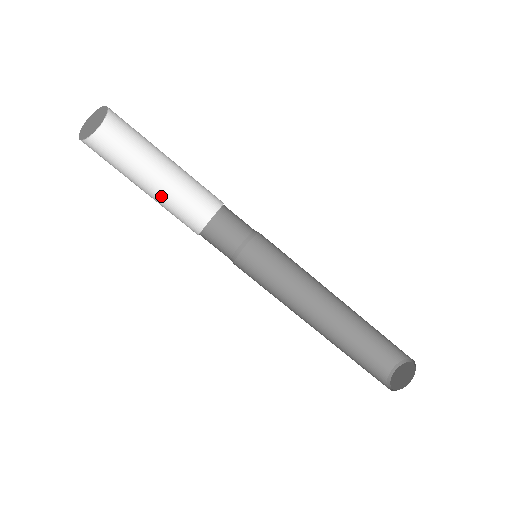
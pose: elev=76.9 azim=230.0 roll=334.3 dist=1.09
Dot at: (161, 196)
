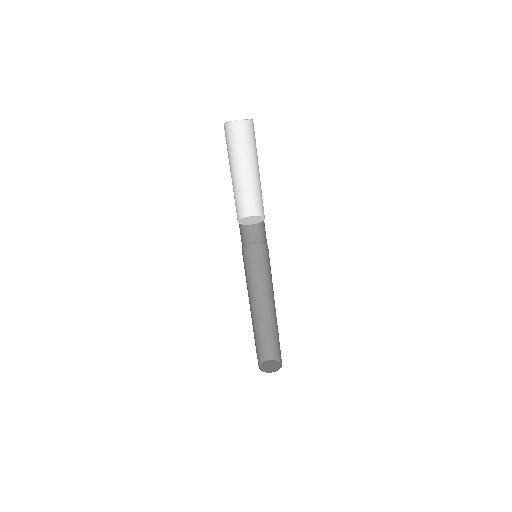
Dot at: (233, 187)
